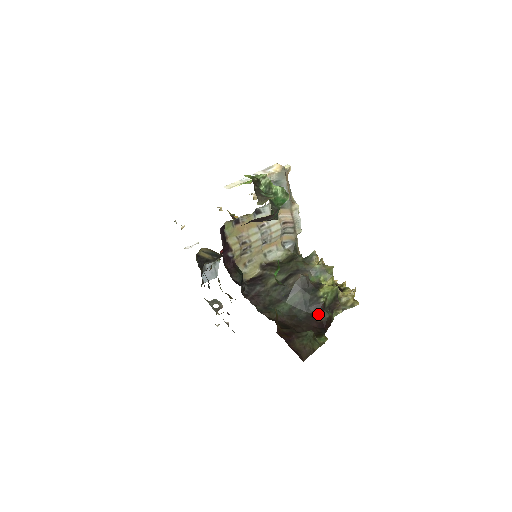
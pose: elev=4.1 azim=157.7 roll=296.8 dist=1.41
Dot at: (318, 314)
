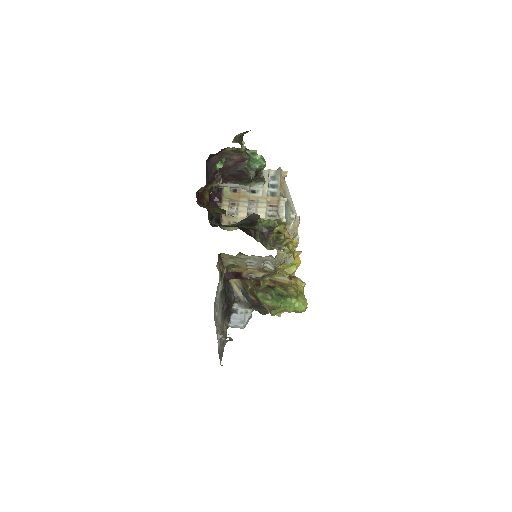
Dot at: (247, 227)
